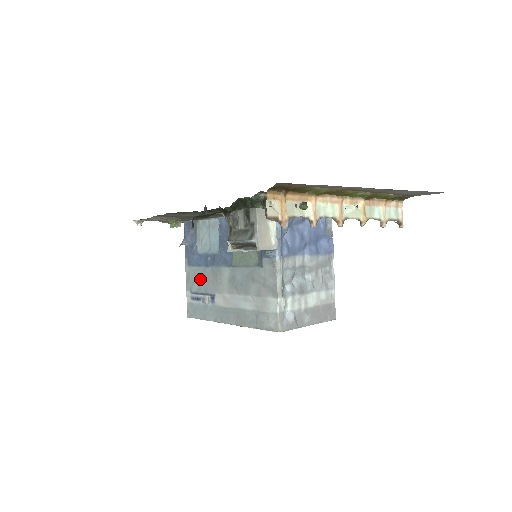
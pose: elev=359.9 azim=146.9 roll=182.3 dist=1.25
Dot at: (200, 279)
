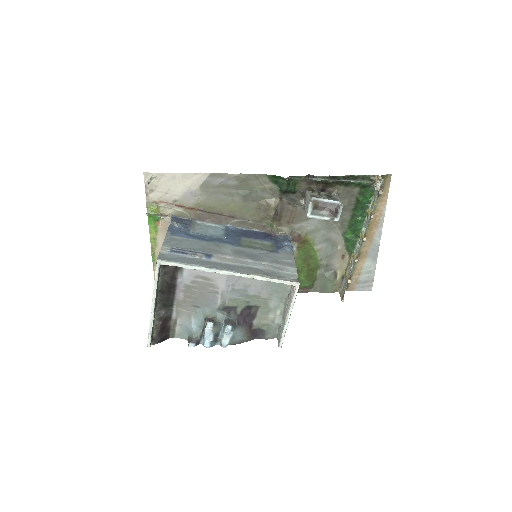
Dot at: (190, 244)
